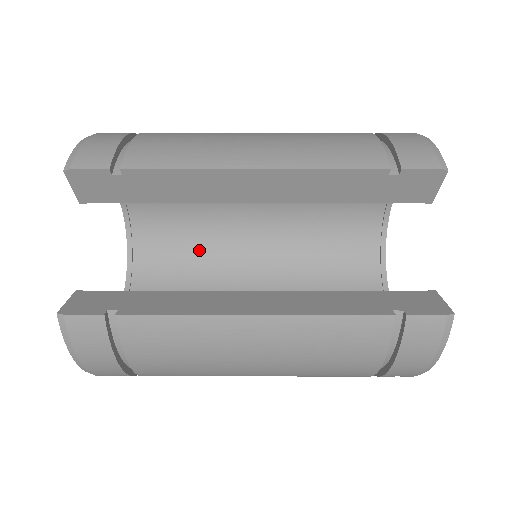
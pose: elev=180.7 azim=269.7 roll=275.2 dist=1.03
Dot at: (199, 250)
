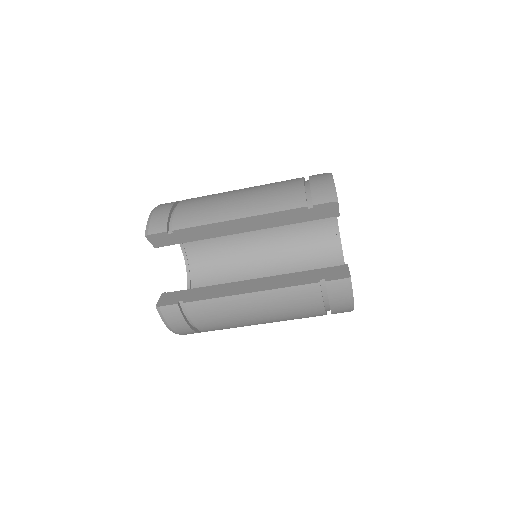
Dot at: (226, 255)
